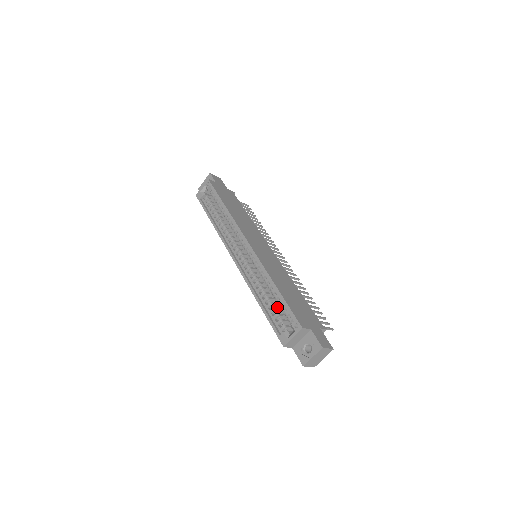
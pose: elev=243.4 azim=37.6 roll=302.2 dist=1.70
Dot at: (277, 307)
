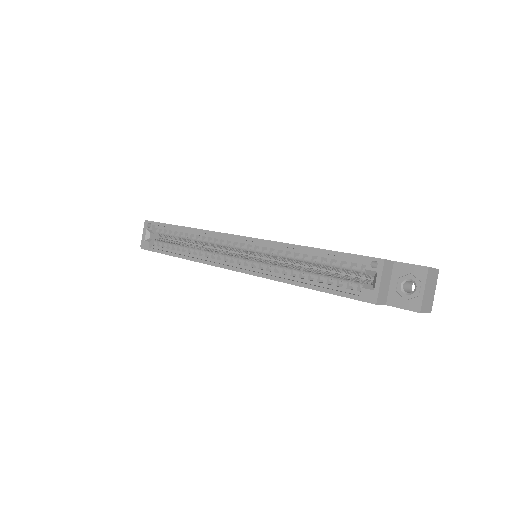
Dot at: (328, 274)
